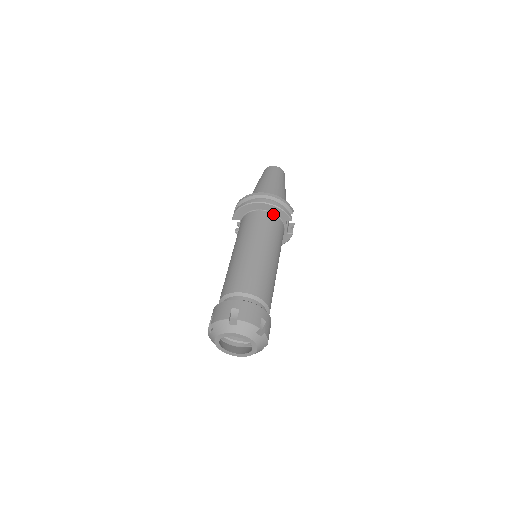
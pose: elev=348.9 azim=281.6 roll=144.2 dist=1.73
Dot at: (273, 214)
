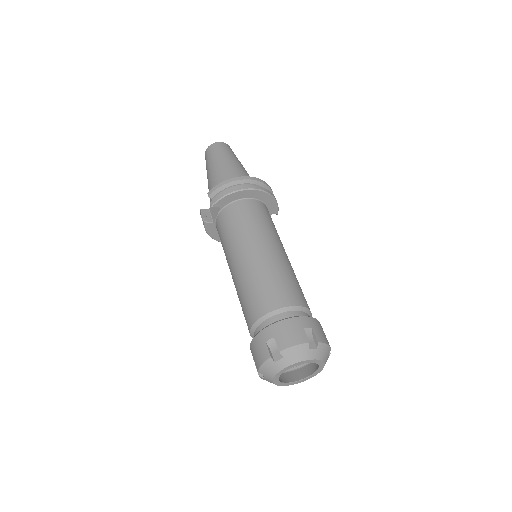
Dot at: (265, 205)
